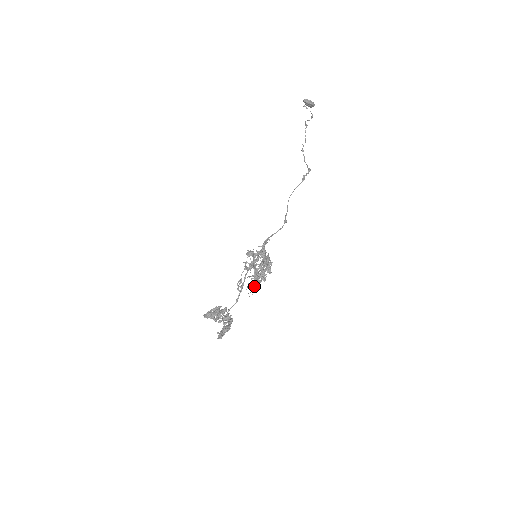
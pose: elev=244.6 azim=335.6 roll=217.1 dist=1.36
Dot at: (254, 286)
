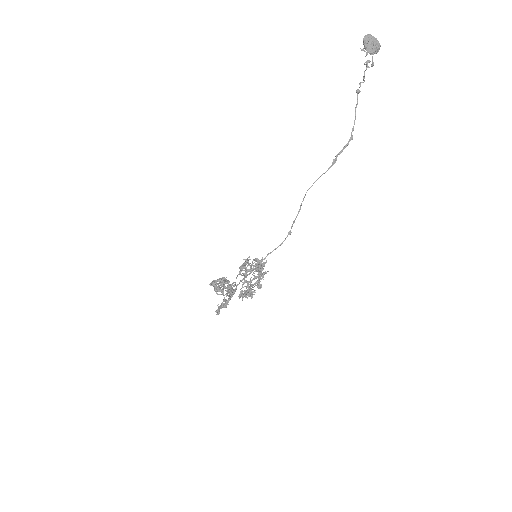
Dot at: (248, 287)
